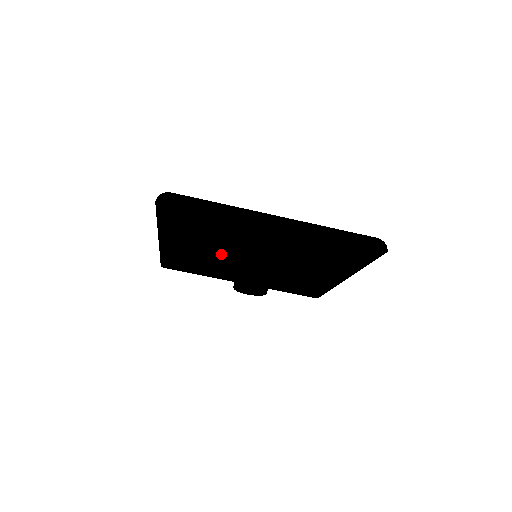
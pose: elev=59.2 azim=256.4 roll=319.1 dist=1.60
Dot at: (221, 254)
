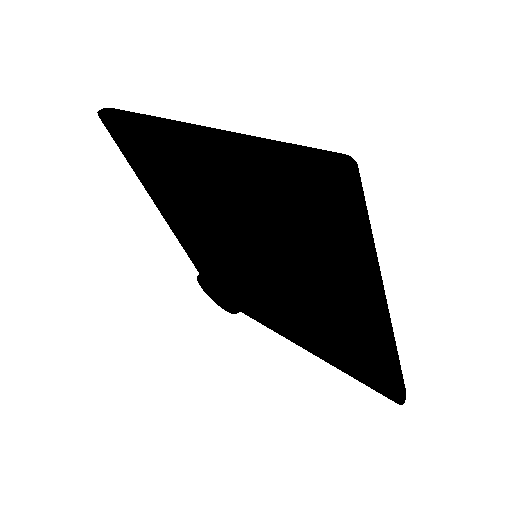
Dot at: (227, 219)
